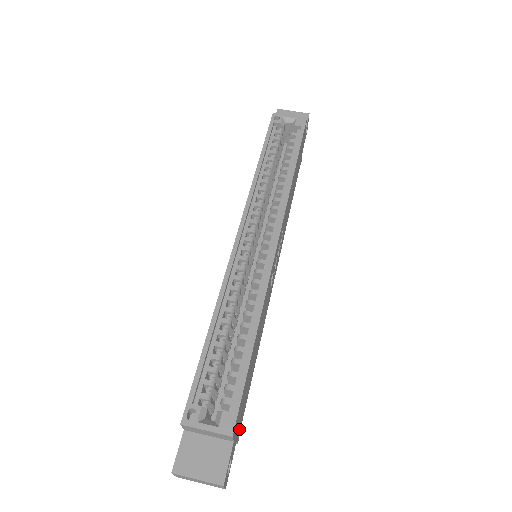
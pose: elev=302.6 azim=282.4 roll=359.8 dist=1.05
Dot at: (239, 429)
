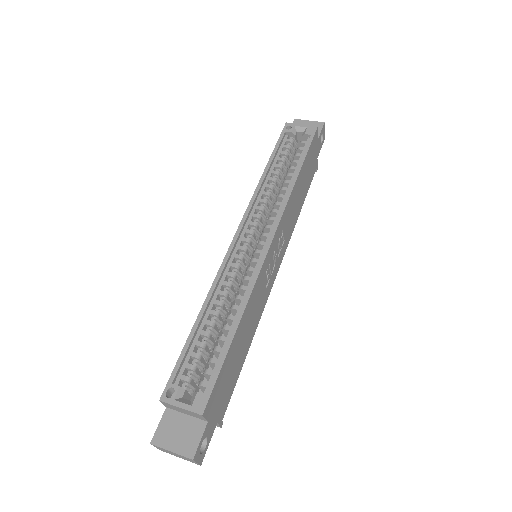
Dot at: (221, 413)
